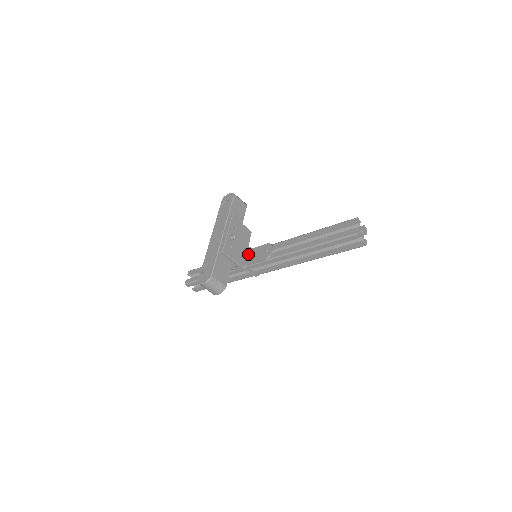
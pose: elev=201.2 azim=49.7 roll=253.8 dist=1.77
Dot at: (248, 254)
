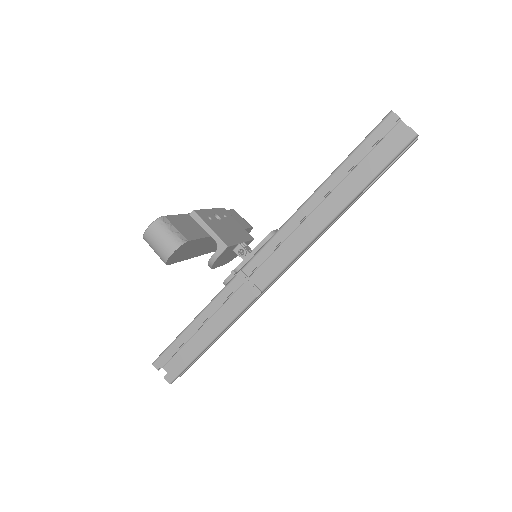
Dot at: (241, 246)
